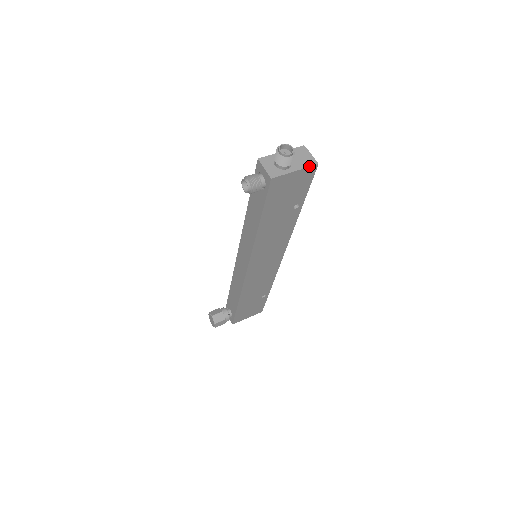
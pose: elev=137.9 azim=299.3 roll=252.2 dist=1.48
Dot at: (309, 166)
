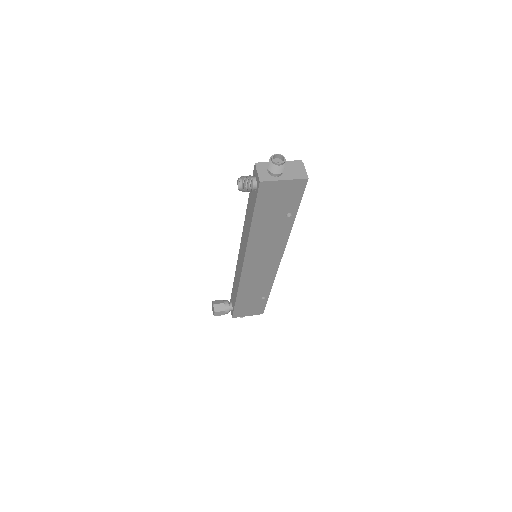
Dot at: (299, 178)
